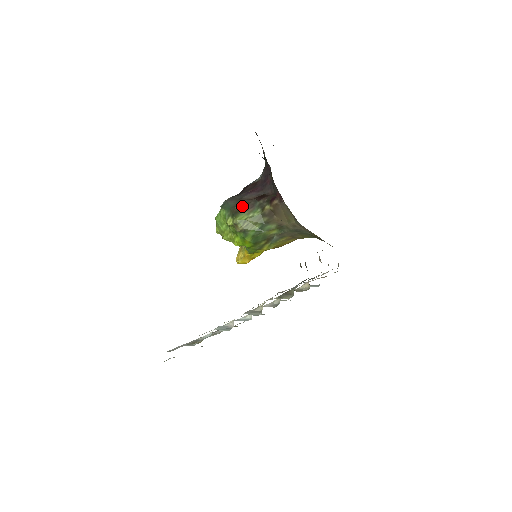
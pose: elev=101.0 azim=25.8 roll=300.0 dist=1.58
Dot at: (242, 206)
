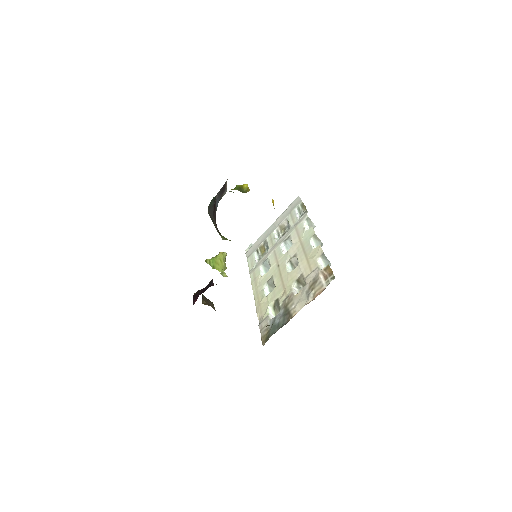
Dot at: occluded
